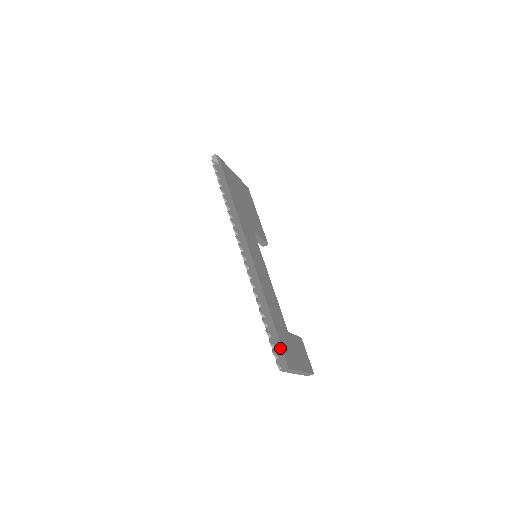
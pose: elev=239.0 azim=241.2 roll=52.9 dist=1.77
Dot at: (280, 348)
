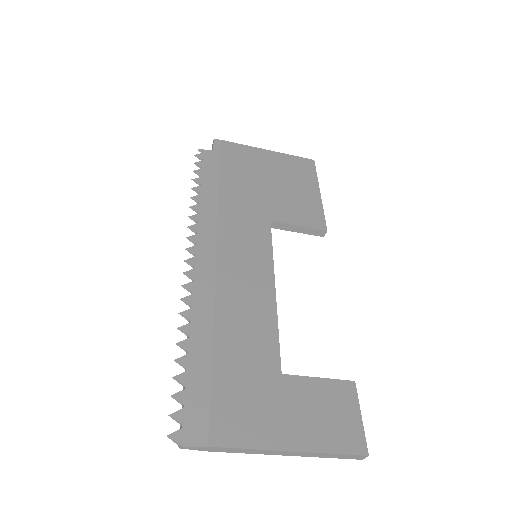
Dot at: (203, 407)
